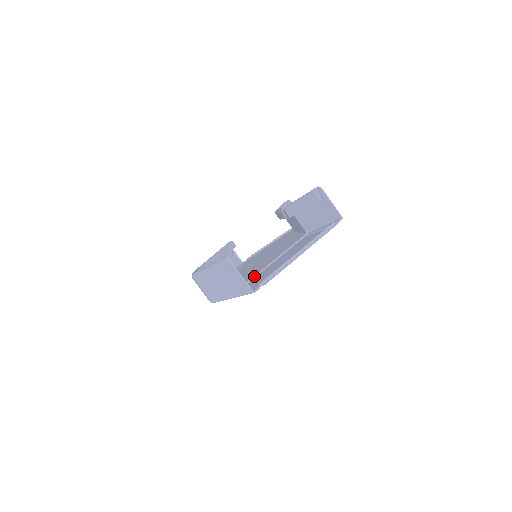
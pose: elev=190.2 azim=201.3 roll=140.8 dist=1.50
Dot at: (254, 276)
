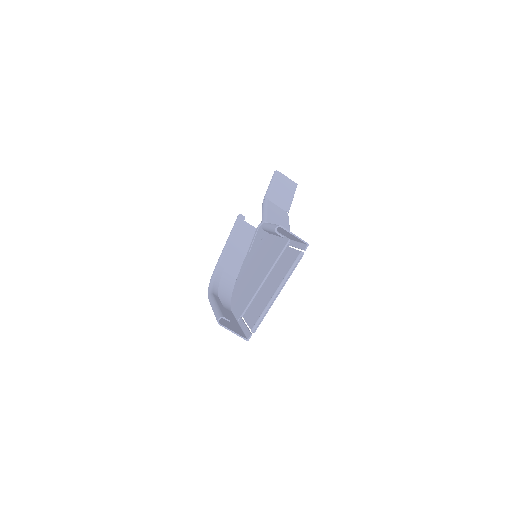
Dot at: (253, 297)
